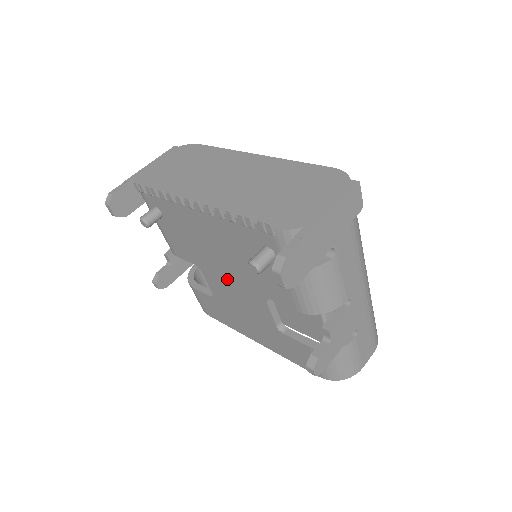
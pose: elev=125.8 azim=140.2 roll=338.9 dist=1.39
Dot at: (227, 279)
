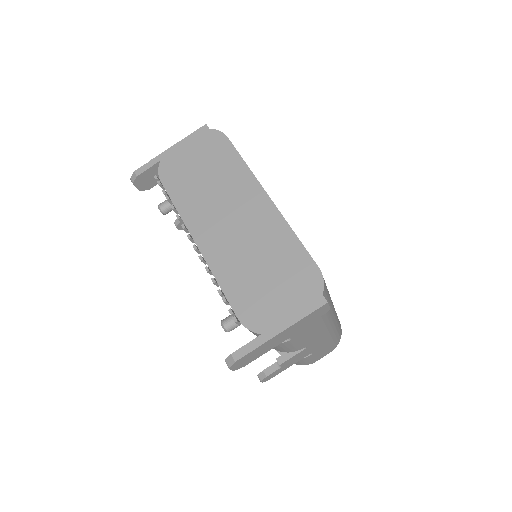
Dot at: occluded
